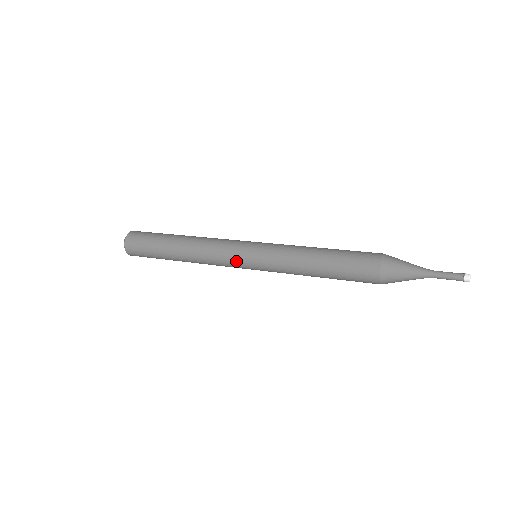
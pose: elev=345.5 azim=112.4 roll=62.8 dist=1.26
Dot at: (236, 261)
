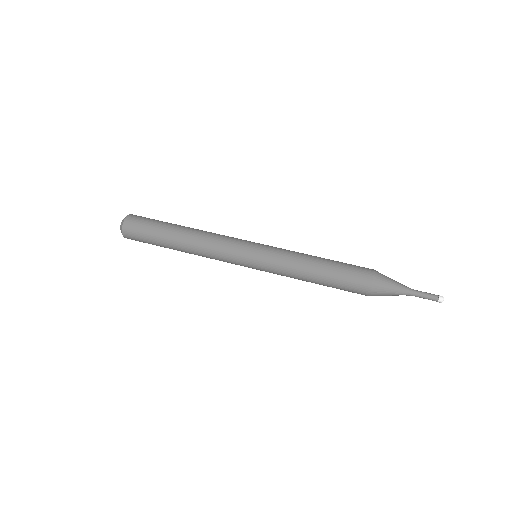
Dot at: (240, 265)
